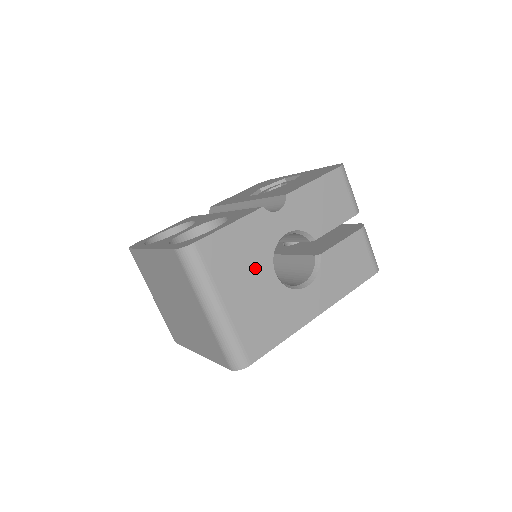
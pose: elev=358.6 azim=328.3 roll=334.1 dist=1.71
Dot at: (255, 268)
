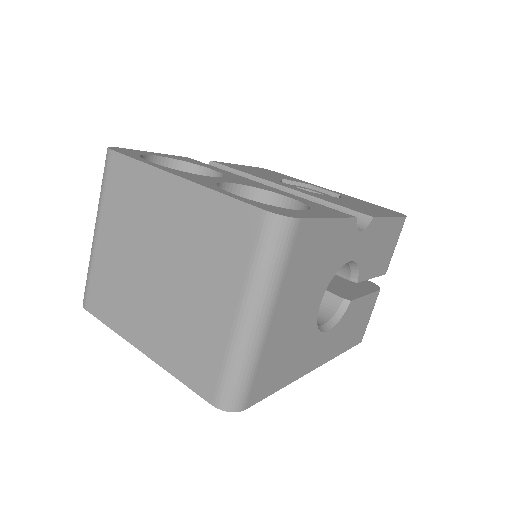
Dot at: (314, 287)
